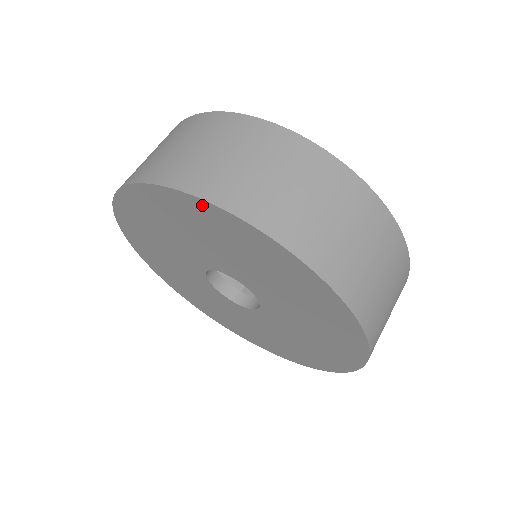
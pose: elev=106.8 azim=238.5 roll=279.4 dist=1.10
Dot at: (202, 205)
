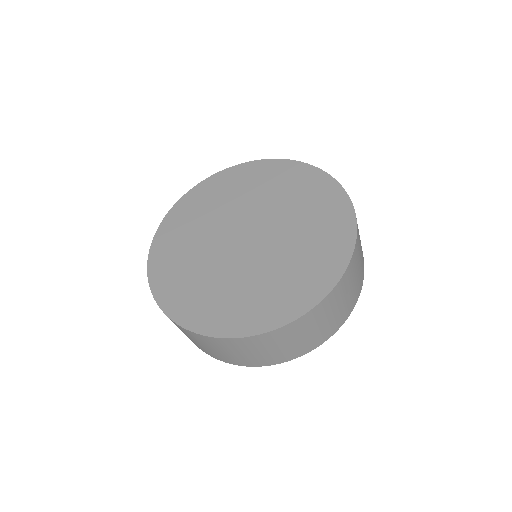
Dot at: occluded
